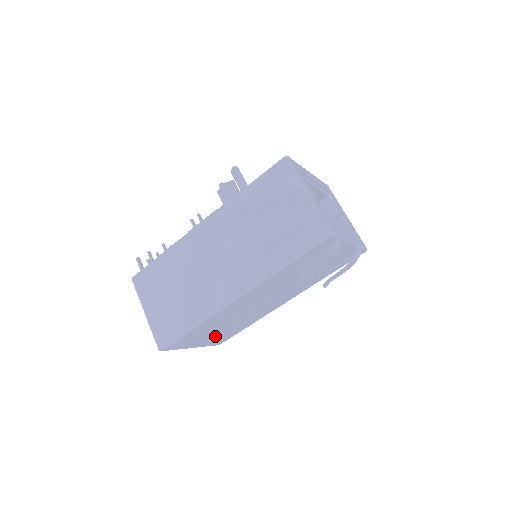
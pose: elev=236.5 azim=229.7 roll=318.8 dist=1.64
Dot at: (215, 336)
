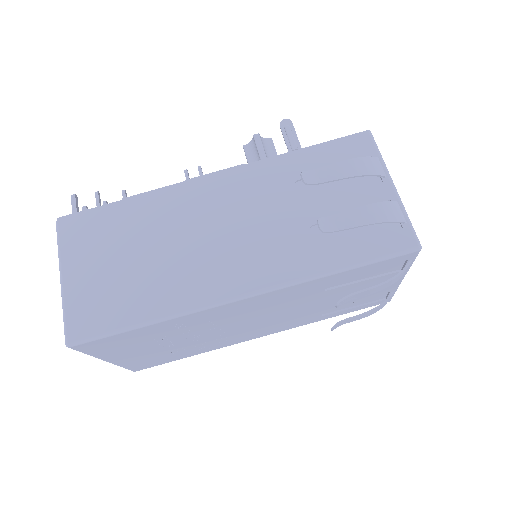
Dot at: (148, 353)
